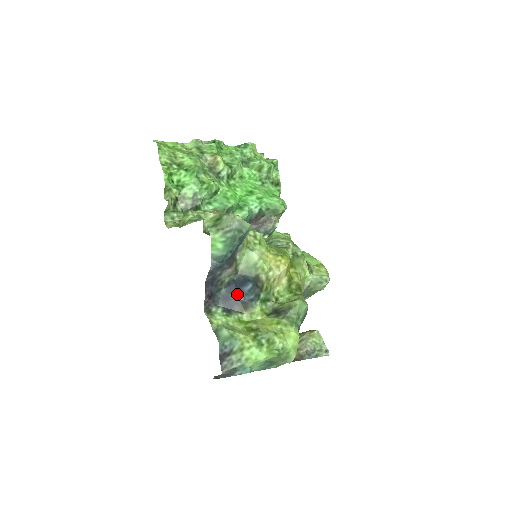
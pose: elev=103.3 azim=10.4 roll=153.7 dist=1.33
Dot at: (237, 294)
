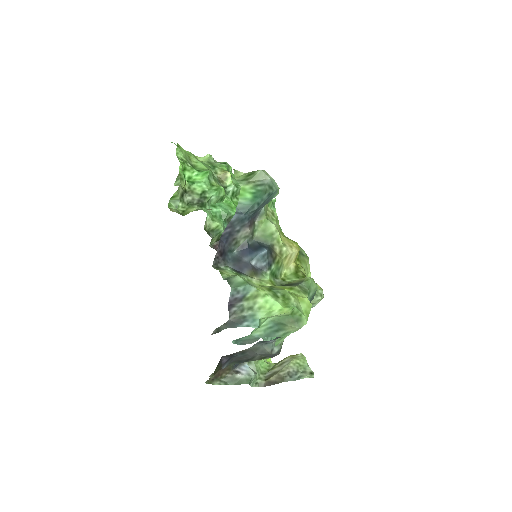
Dot at: (249, 258)
